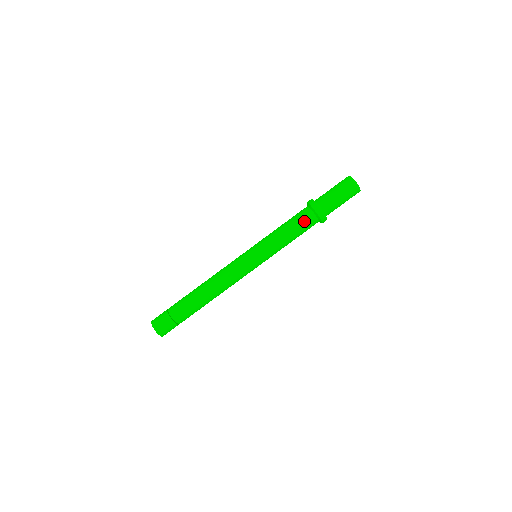
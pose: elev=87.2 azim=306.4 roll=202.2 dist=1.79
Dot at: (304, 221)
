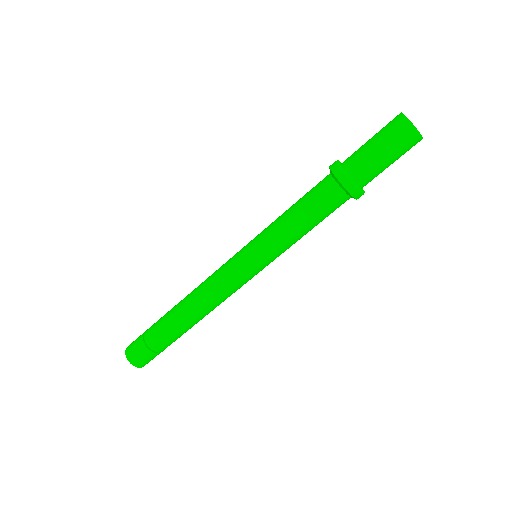
Dot at: (334, 210)
